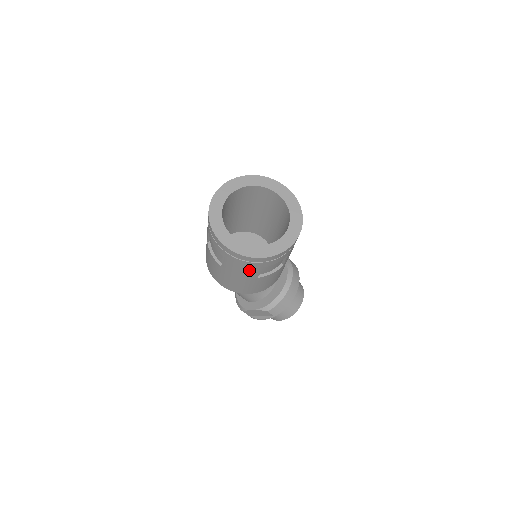
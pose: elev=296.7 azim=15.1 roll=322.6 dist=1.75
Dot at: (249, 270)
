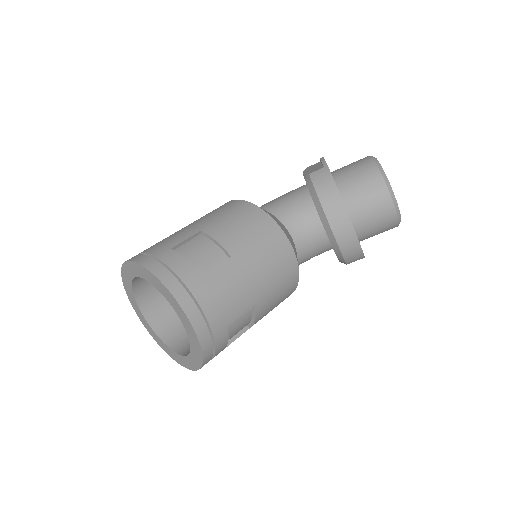
Dot at: occluded
